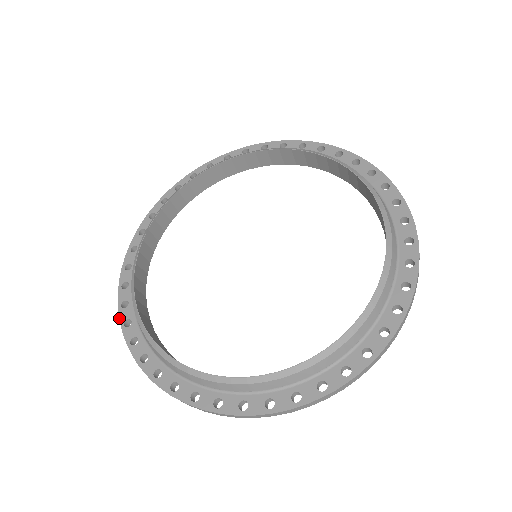
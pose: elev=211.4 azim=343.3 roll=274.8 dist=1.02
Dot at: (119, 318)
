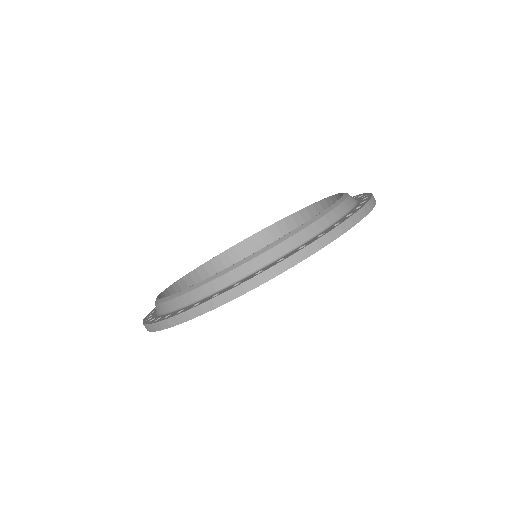
Dot at: (225, 292)
